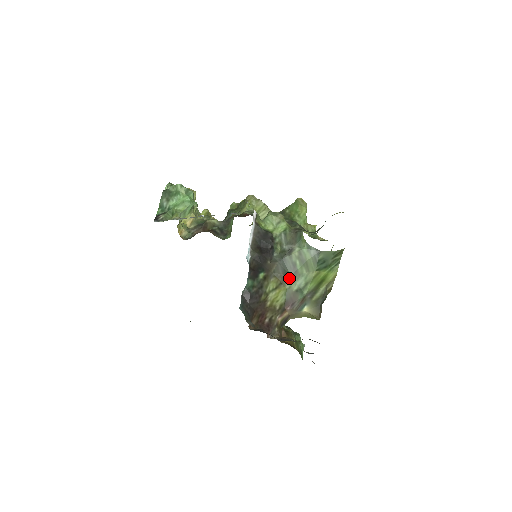
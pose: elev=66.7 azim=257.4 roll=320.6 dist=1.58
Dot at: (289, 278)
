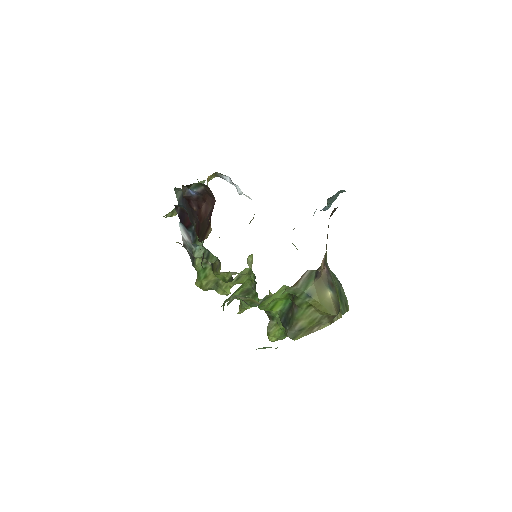
Dot at: occluded
